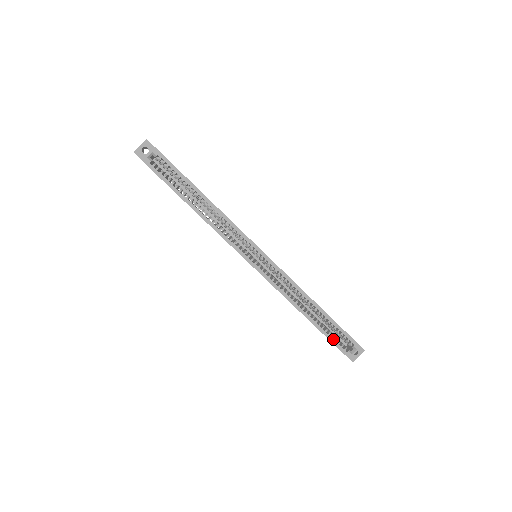
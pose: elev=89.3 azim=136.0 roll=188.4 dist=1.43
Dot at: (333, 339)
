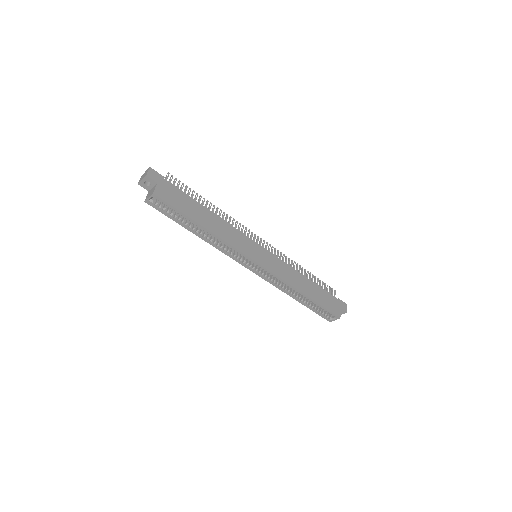
Dot at: (317, 312)
